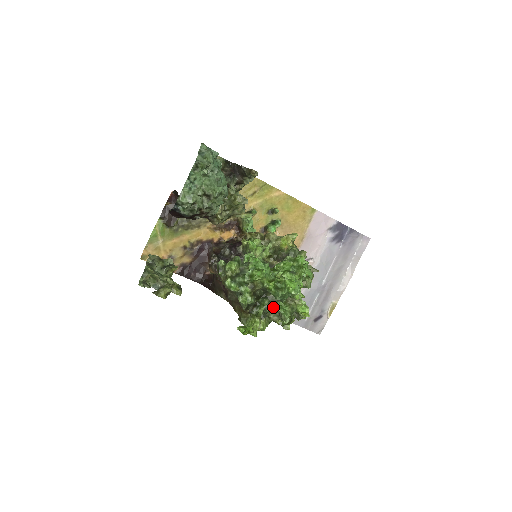
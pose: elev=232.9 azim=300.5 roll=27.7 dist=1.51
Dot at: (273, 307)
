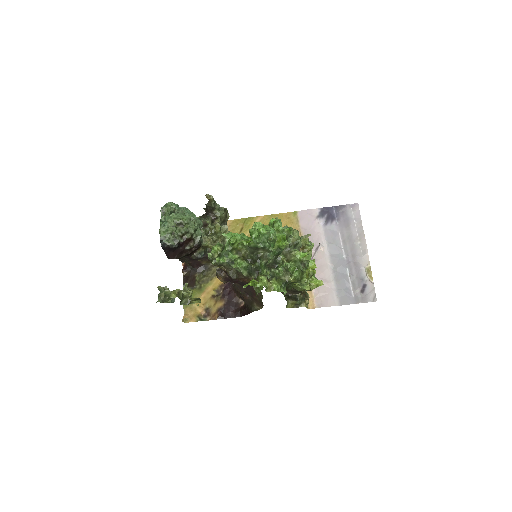
Dot at: (277, 269)
